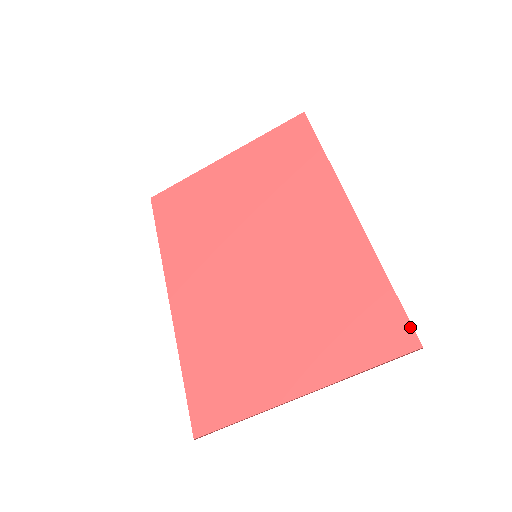
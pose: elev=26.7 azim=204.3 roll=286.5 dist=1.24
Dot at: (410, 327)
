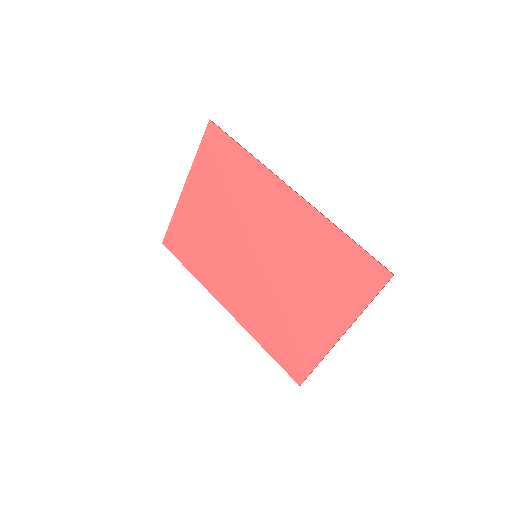
Dot at: (379, 264)
